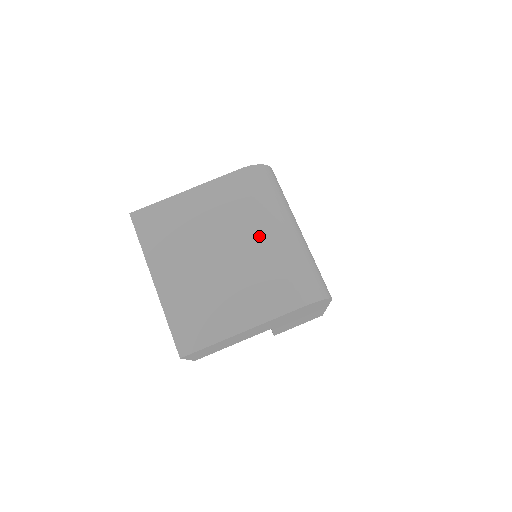
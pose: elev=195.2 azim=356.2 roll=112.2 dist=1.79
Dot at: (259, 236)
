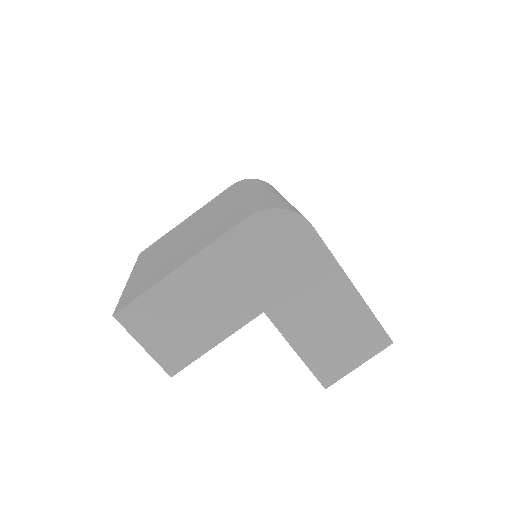
Dot at: (228, 204)
